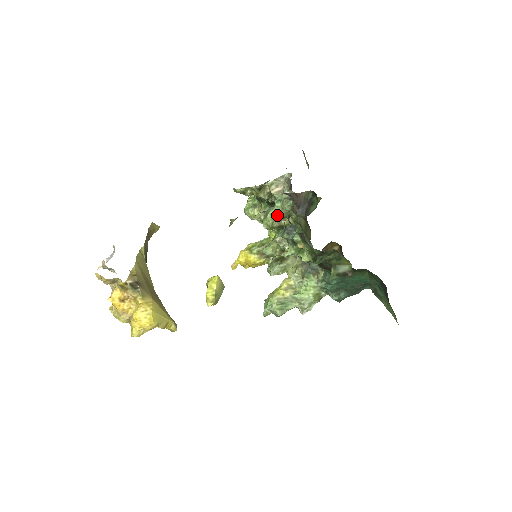
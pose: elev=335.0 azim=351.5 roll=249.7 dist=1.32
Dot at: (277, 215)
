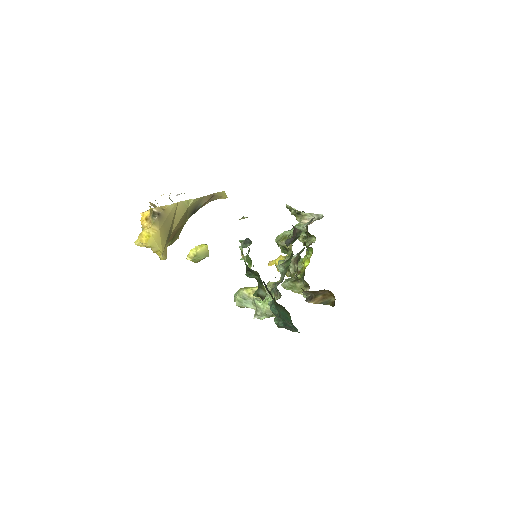
Dot at: (284, 237)
